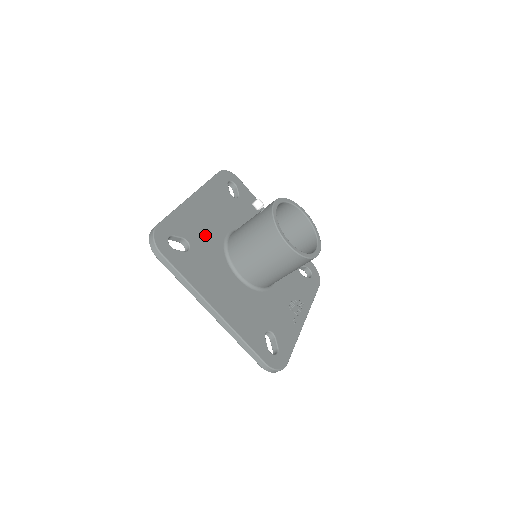
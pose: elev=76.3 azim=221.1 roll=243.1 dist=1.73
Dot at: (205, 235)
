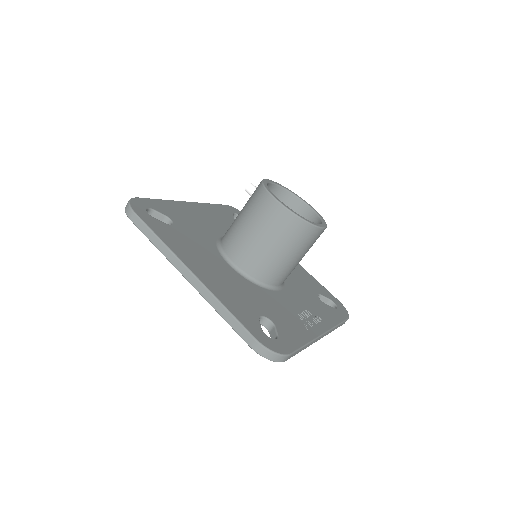
Dot at: (195, 226)
